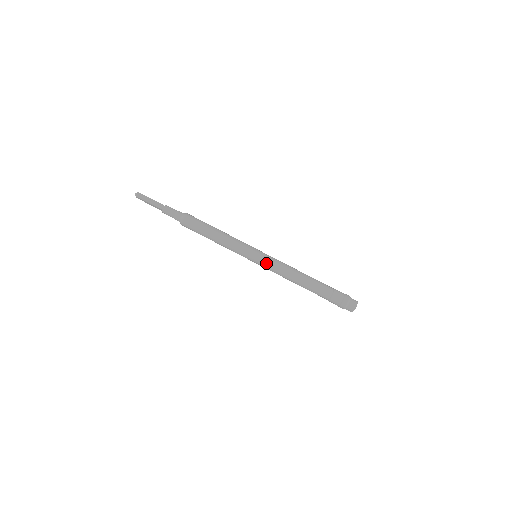
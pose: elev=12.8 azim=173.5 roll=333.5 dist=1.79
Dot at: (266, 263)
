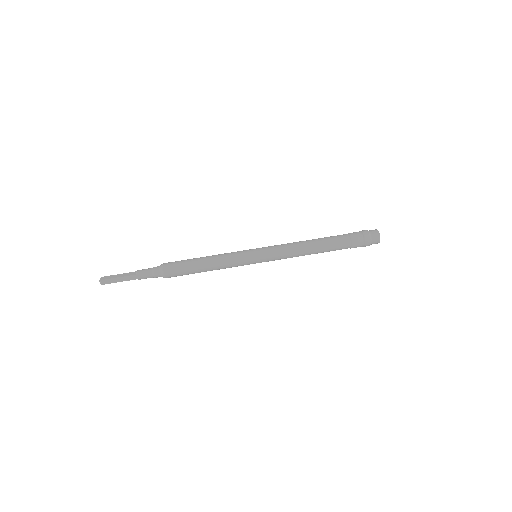
Dot at: (269, 250)
